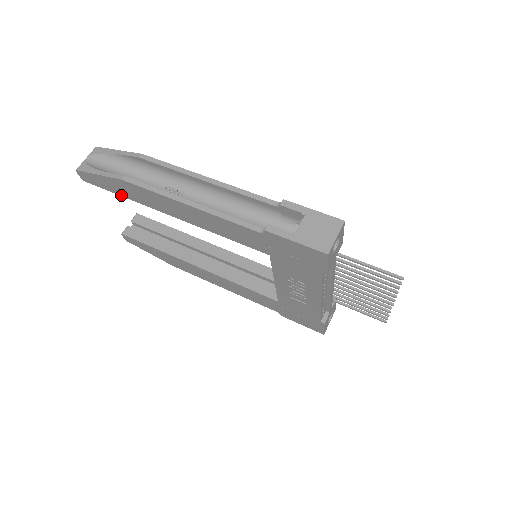
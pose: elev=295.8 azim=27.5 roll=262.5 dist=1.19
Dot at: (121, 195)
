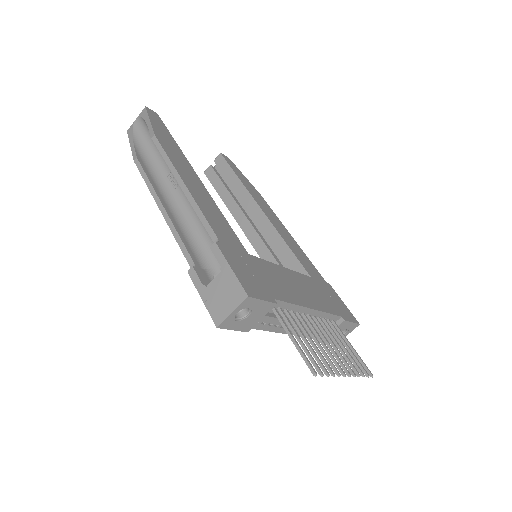
Dot at: occluded
